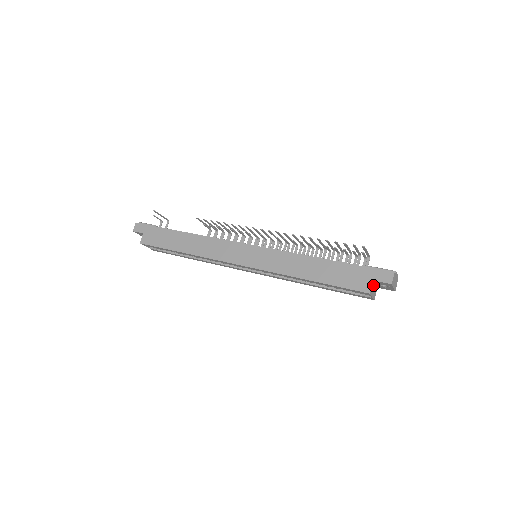
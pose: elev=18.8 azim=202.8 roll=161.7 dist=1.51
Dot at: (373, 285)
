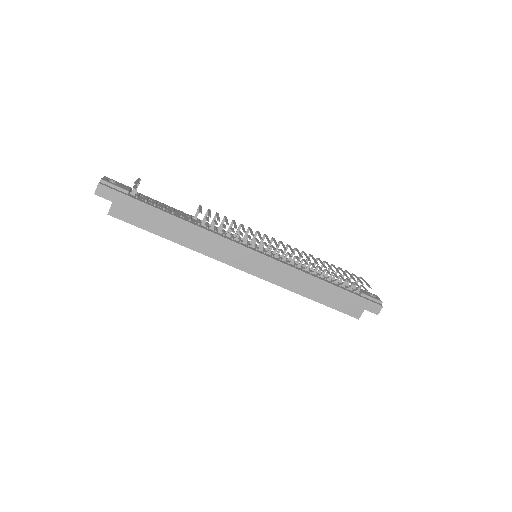
Dot at: occluded
